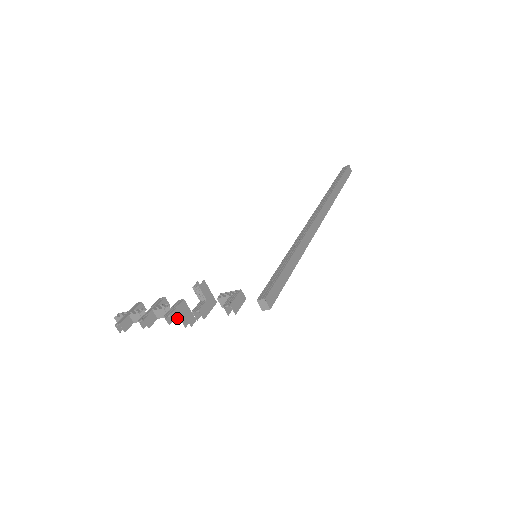
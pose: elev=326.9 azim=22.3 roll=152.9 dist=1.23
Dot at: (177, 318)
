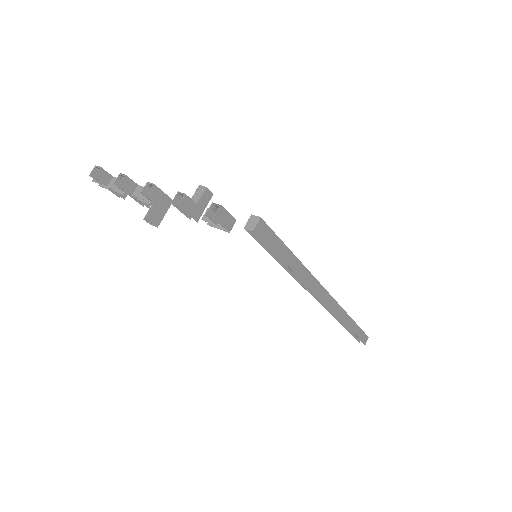
Dot at: (154, 196)
